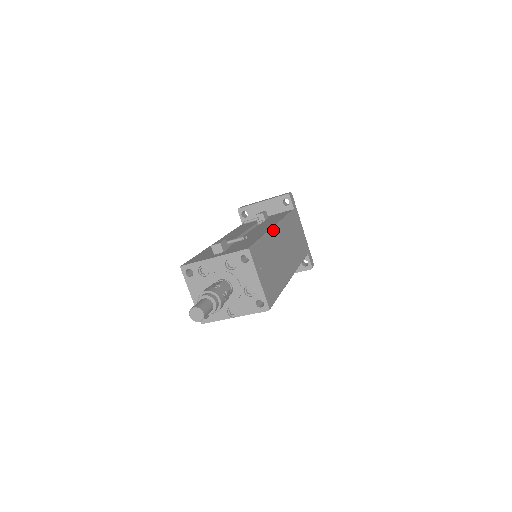
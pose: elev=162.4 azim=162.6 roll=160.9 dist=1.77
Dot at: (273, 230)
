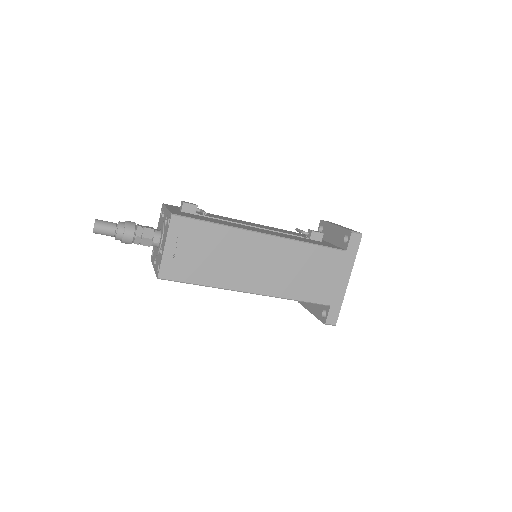
Dot at: (254, 234)
